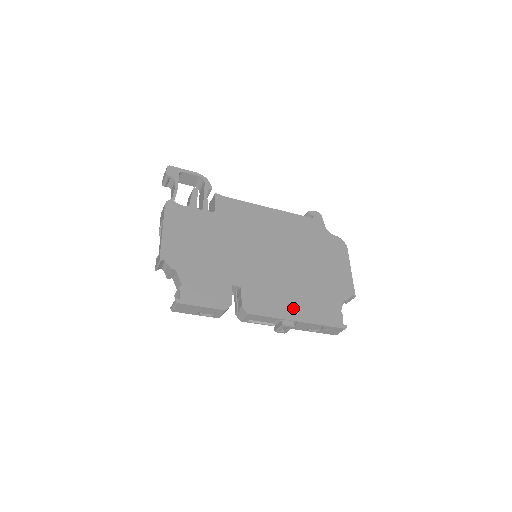
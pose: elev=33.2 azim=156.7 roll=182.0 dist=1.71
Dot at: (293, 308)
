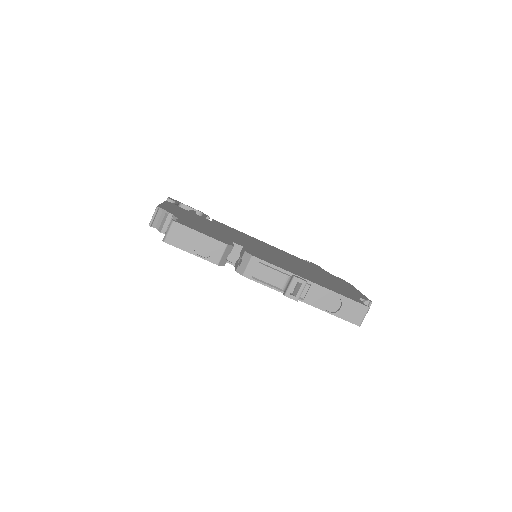
Dot at: (303, 275)
